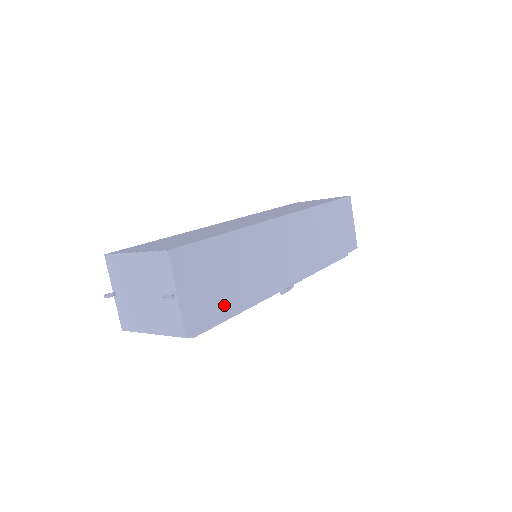
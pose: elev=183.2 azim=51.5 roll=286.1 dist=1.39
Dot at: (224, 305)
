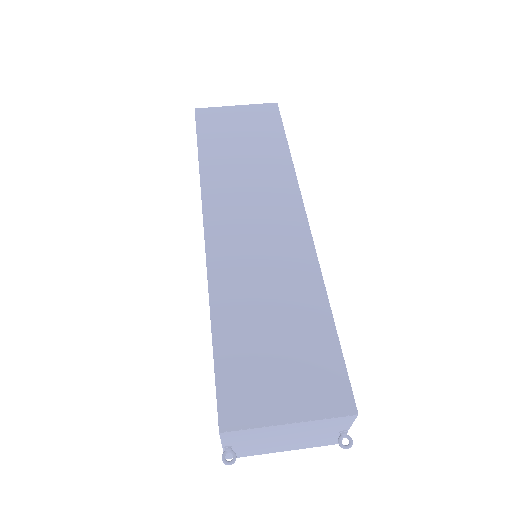
Dot at: occluded
